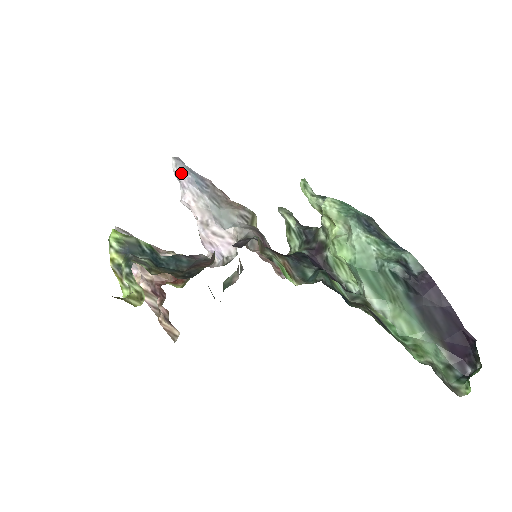
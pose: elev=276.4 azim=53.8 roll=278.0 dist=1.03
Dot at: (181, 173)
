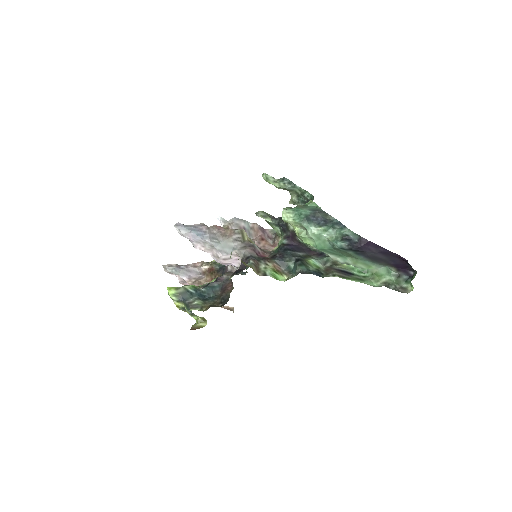
Dot at: (185, 235)
